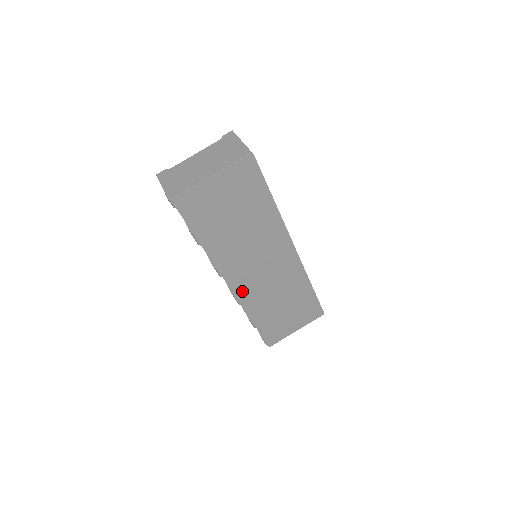
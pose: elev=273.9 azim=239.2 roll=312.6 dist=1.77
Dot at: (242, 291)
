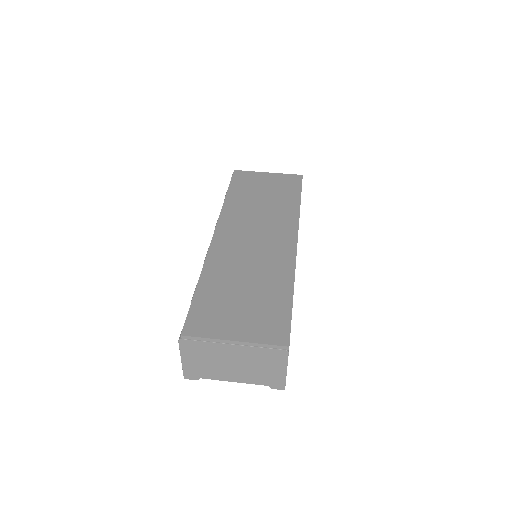
Dot at: (221, 243)
